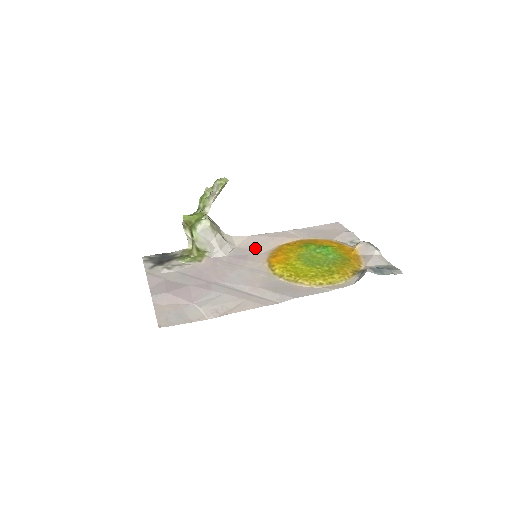
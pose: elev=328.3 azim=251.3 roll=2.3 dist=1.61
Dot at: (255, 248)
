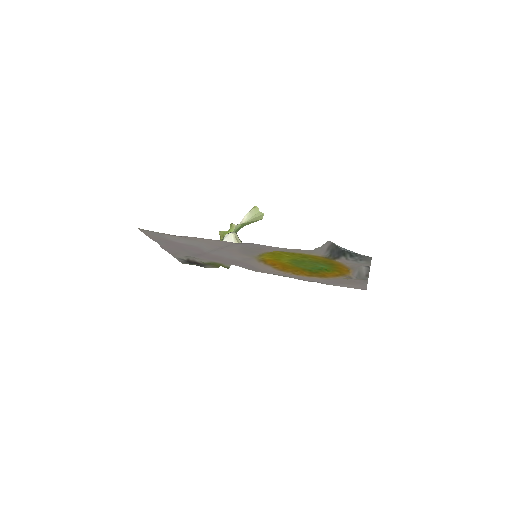
Dot at: (267, 271)
